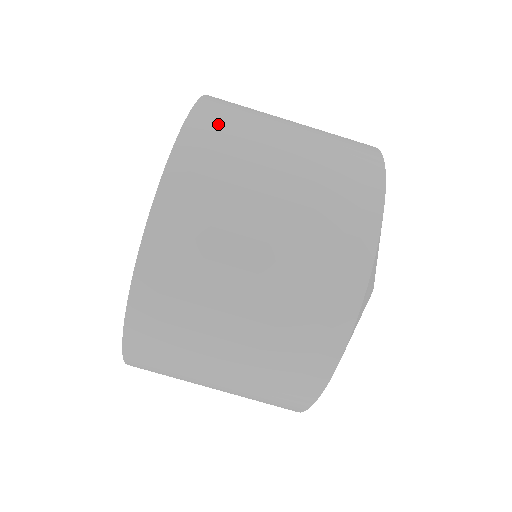
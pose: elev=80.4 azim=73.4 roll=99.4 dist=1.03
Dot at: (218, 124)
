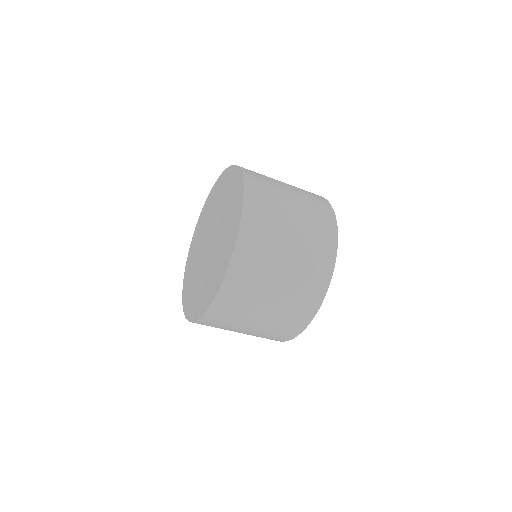
Dot at: (258, 185)
